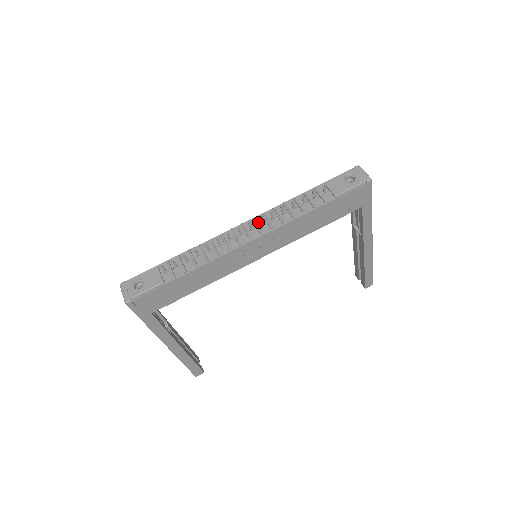
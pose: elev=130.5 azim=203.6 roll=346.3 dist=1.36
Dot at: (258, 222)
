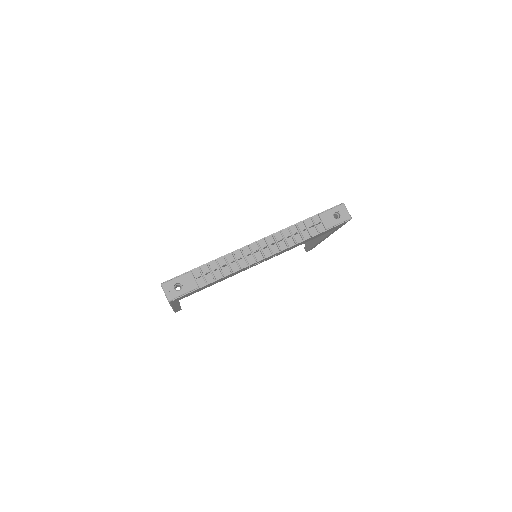
Dot at: (269, 242)
